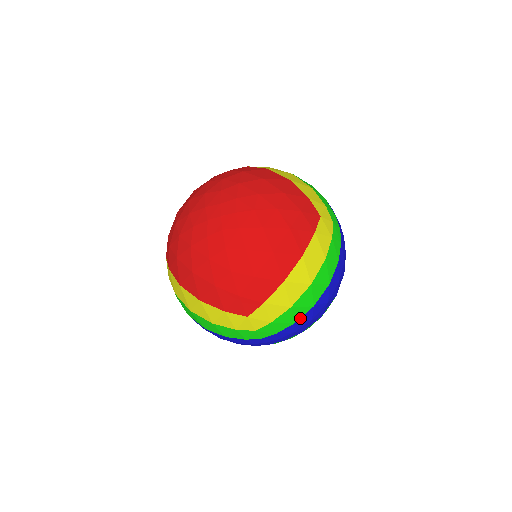
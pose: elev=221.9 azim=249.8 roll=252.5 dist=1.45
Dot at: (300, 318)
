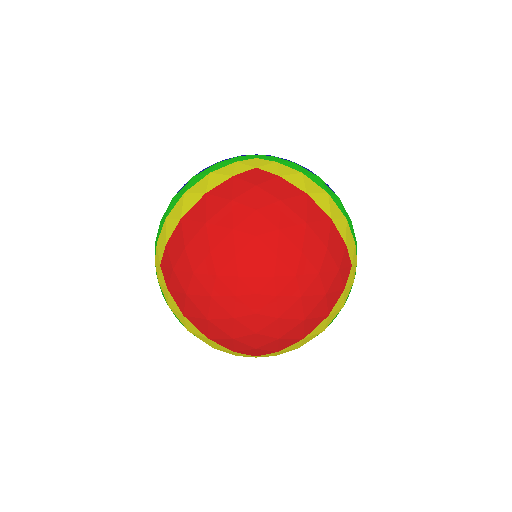
Dot at: occluded
